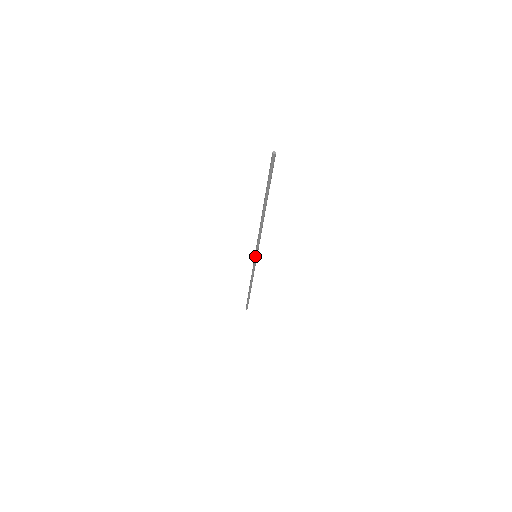
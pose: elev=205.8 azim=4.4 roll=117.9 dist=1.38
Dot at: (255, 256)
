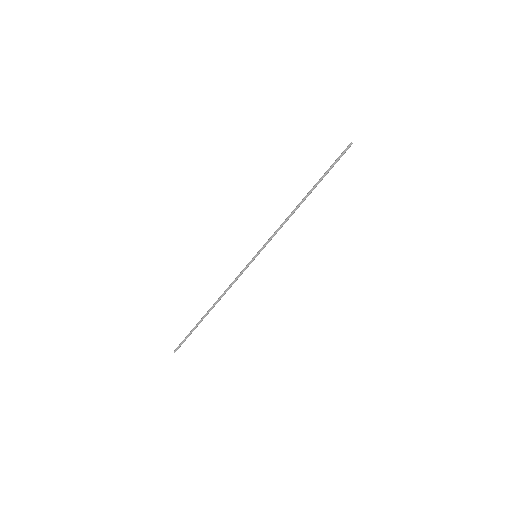
Dot at: (256, 254)
